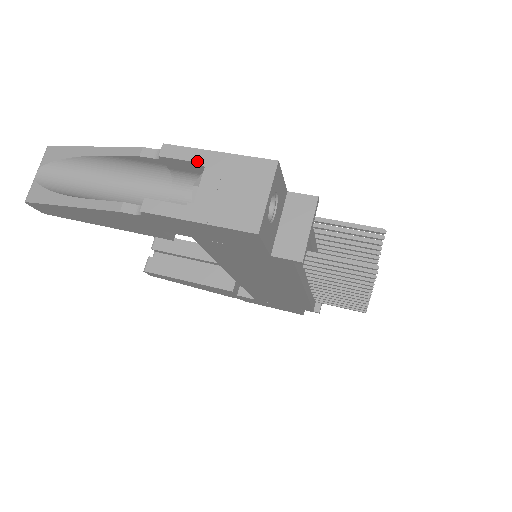
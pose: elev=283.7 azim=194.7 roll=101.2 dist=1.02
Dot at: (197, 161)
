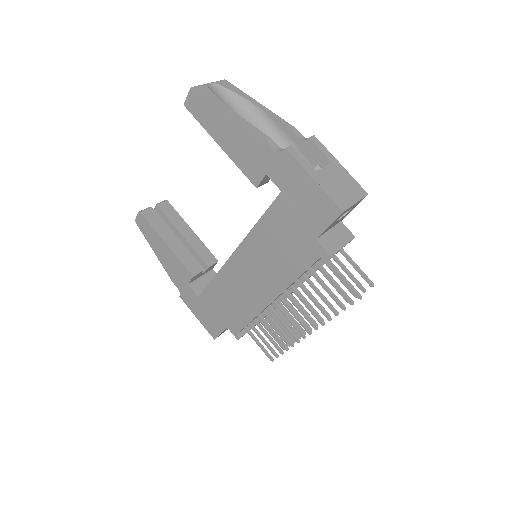
Dot at: (328, 157)
